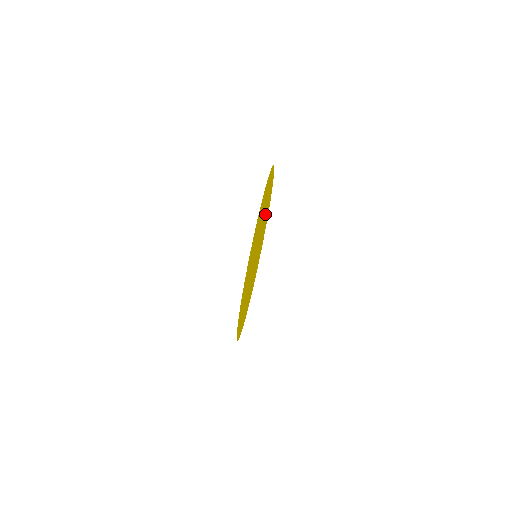
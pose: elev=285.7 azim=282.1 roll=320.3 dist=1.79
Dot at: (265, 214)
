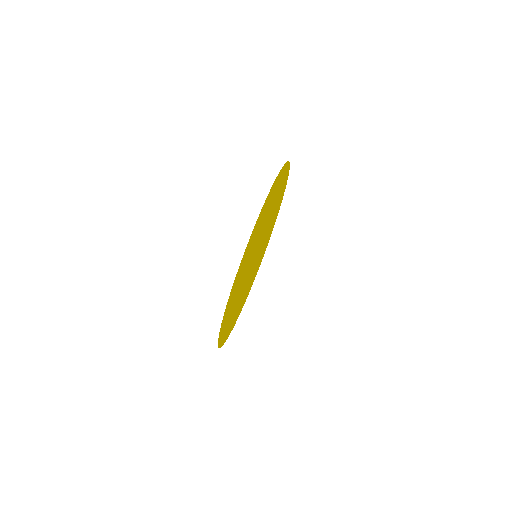
Dot at: occluded
